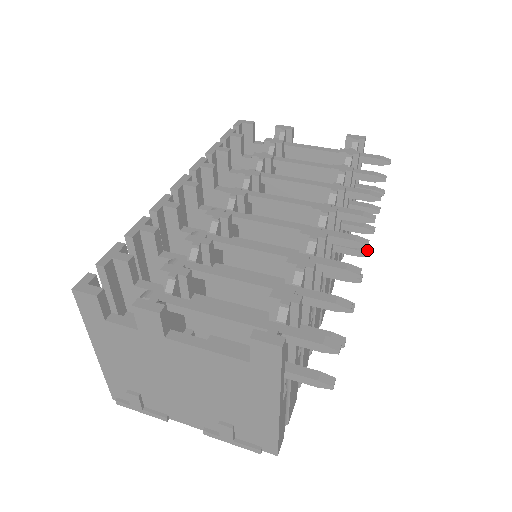
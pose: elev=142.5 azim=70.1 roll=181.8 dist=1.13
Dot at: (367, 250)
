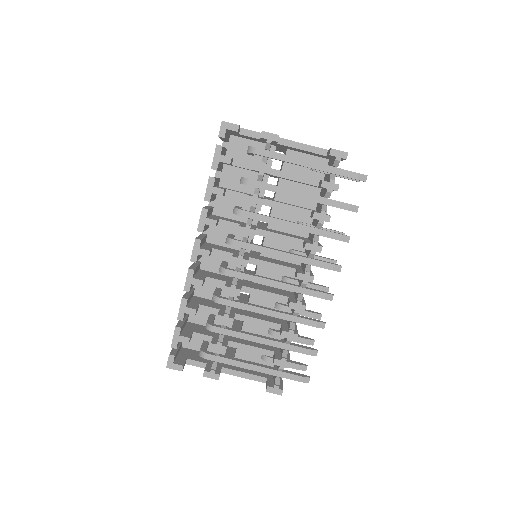
Dot at: (335, 263)
